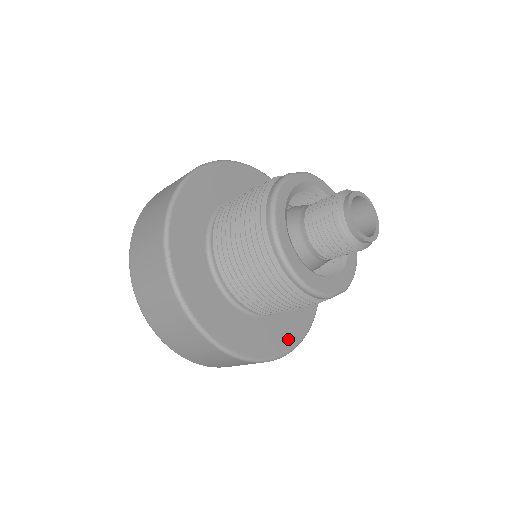
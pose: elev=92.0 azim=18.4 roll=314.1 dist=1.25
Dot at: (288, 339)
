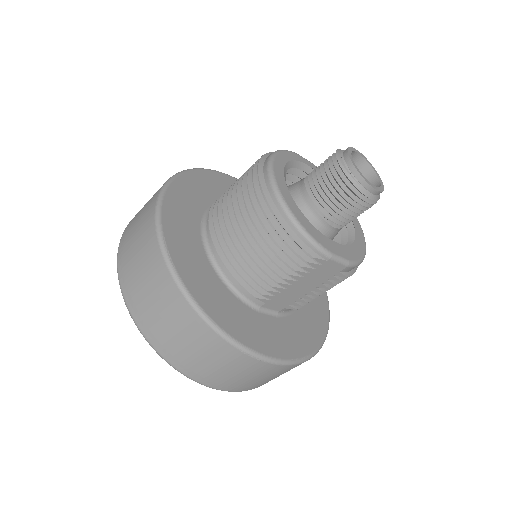
Dot at: (282, 348)
